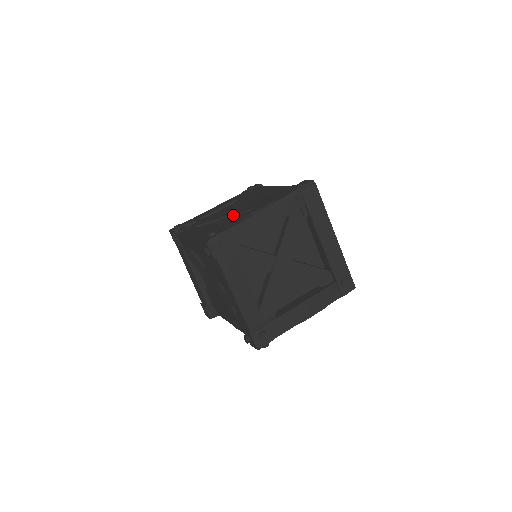
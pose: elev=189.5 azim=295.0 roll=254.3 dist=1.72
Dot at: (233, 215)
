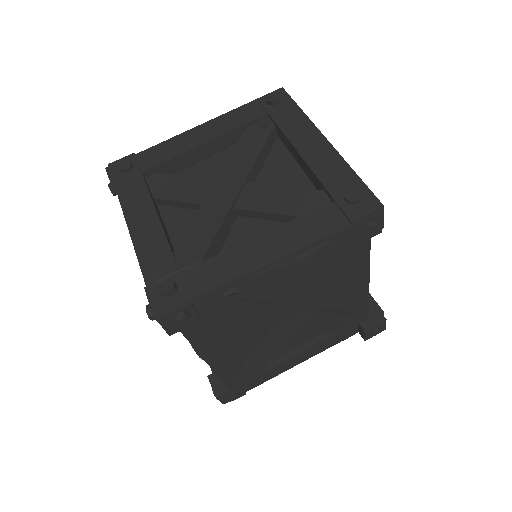
Dot at: occluded
